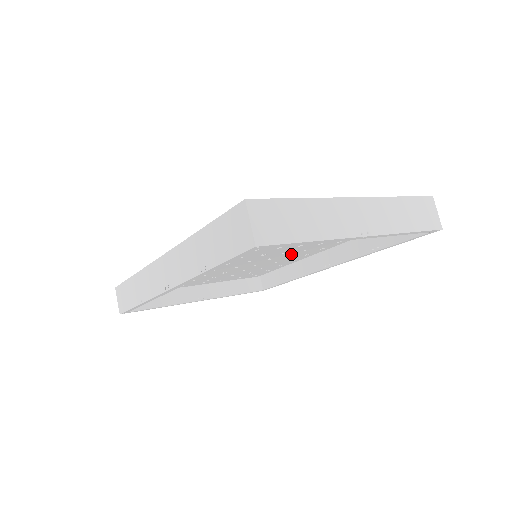
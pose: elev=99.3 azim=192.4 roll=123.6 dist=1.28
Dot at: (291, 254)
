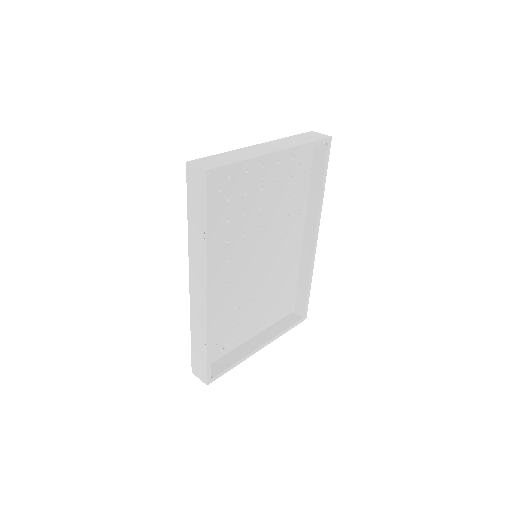
Dot at: (281, 245)
